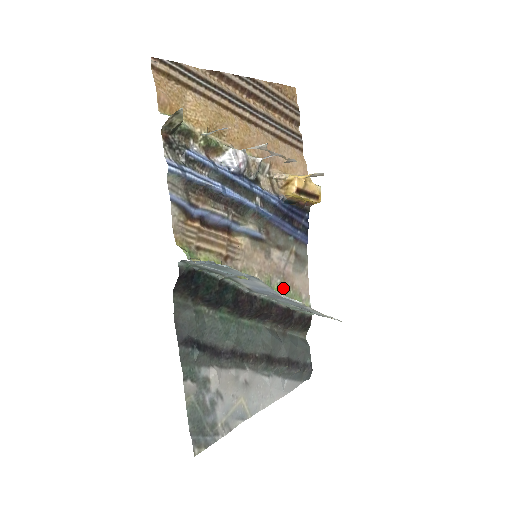
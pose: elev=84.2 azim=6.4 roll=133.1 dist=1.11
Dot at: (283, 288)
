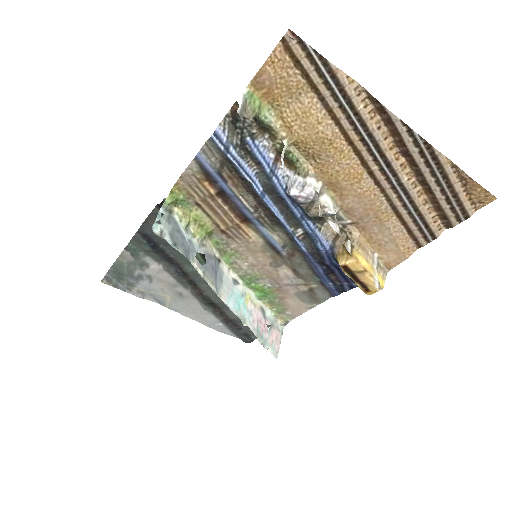
Dot at: (269, 292)
